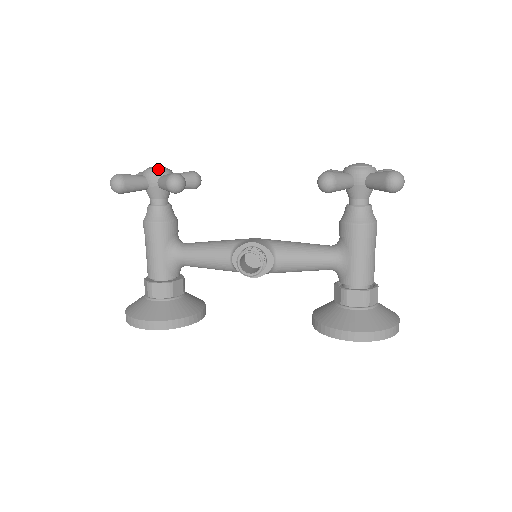
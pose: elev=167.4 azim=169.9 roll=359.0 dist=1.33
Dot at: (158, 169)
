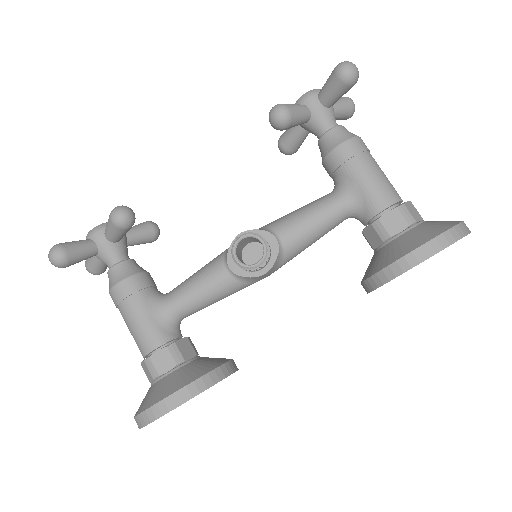
Dot at: (100, 225)
